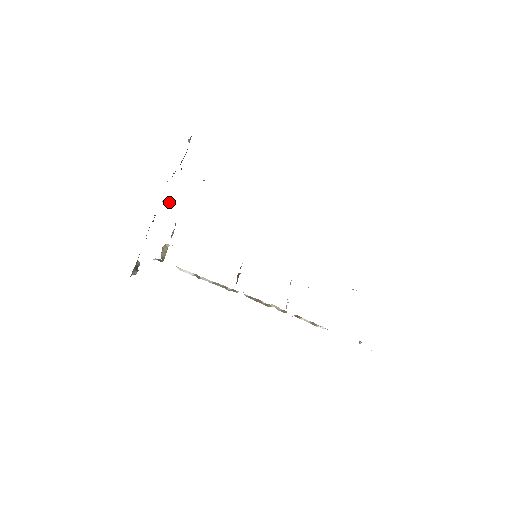
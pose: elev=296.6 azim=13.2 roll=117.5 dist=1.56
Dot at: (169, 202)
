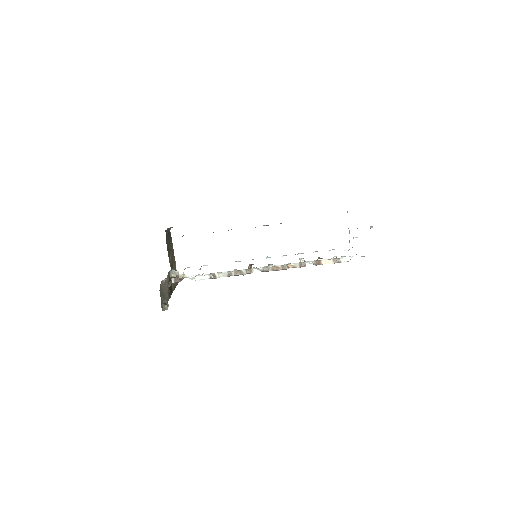
Dot at: (176, 273)
